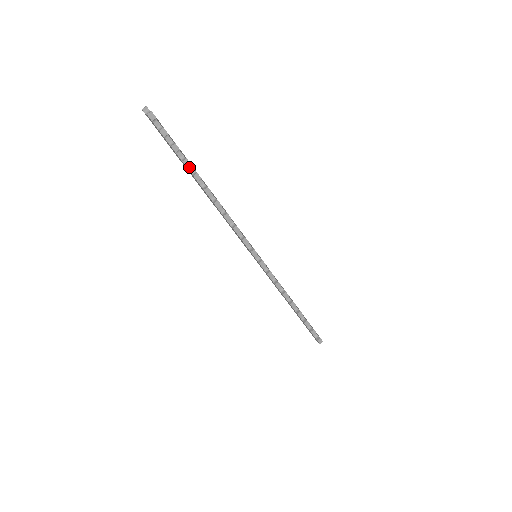
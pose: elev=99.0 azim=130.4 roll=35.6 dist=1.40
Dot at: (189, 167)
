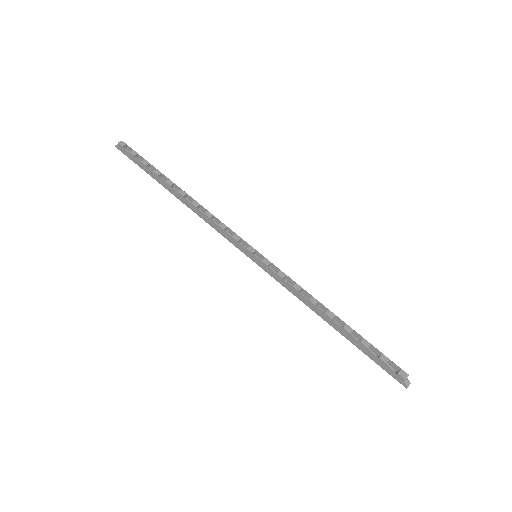
Dot at: (162, 182)
